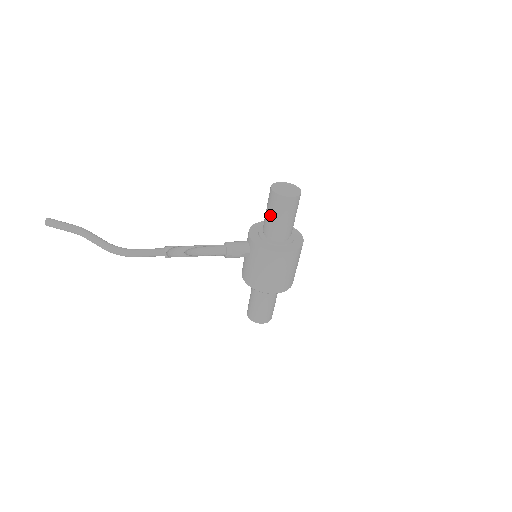
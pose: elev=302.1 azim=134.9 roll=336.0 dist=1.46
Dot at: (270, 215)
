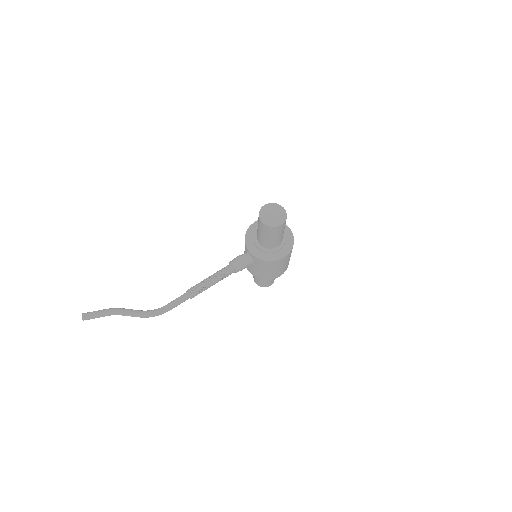
Dot at: (264, 237)
